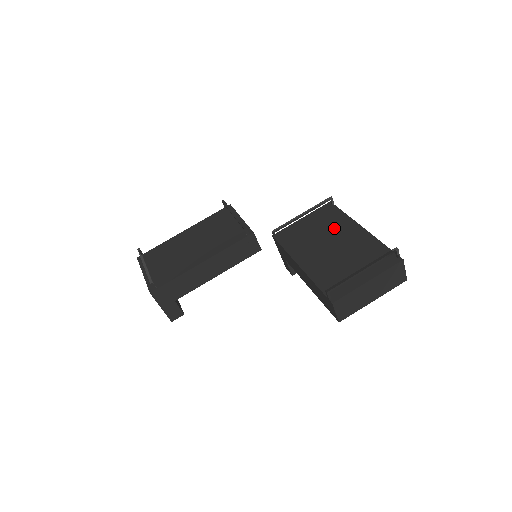
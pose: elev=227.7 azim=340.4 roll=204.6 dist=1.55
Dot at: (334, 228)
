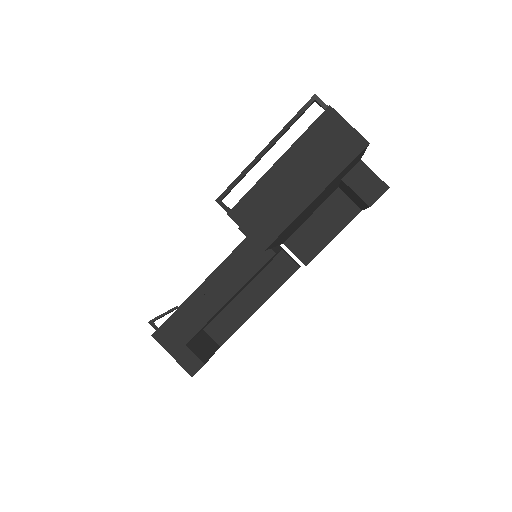
Dot at: occluded
